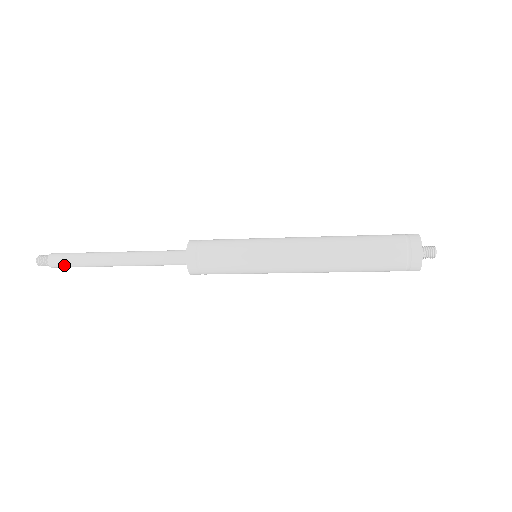
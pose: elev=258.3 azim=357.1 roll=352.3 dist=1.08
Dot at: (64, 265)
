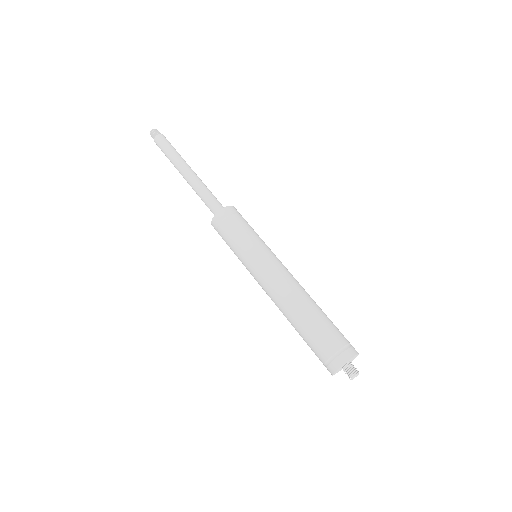
Dot at: (161, 147)
